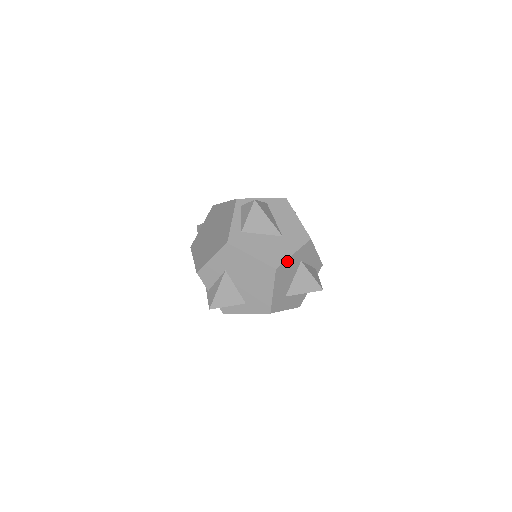
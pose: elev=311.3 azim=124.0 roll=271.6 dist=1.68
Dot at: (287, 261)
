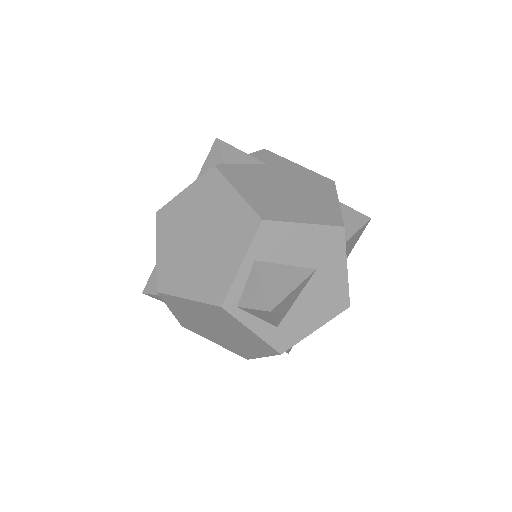
Dot at: (347, 282)
